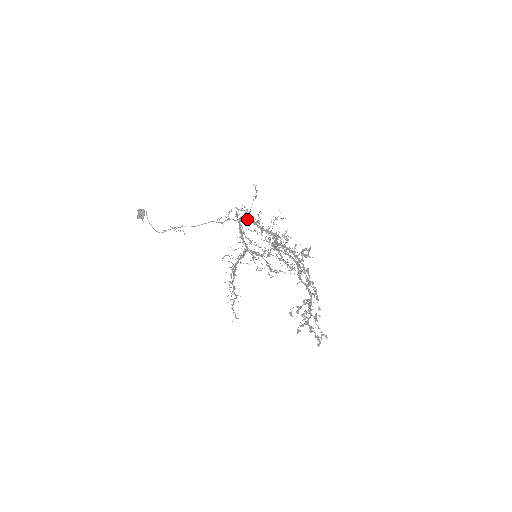
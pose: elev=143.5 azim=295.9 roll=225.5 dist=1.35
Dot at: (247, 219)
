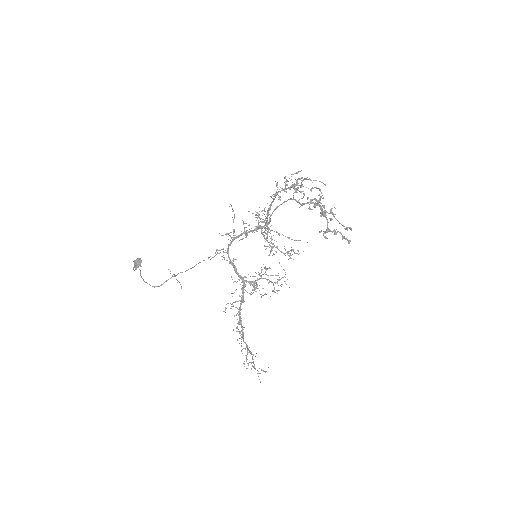
Dot at: (234, 239)
